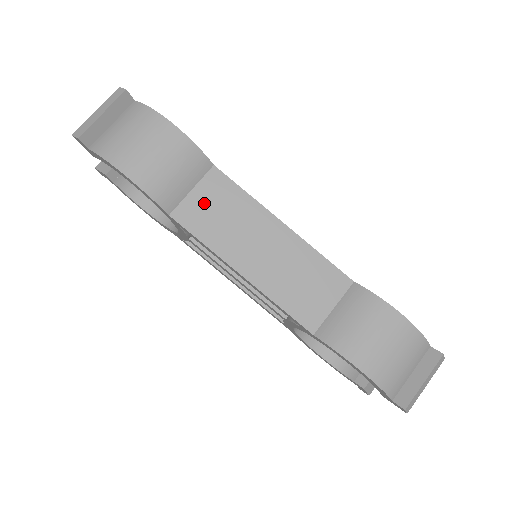
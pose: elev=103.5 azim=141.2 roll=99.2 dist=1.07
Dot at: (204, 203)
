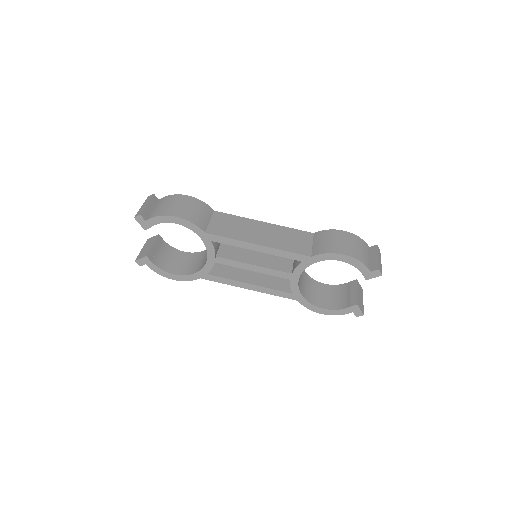
Dot at: (219, 224)
